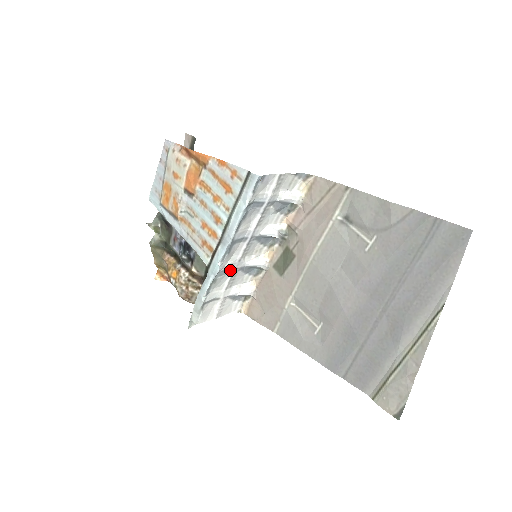
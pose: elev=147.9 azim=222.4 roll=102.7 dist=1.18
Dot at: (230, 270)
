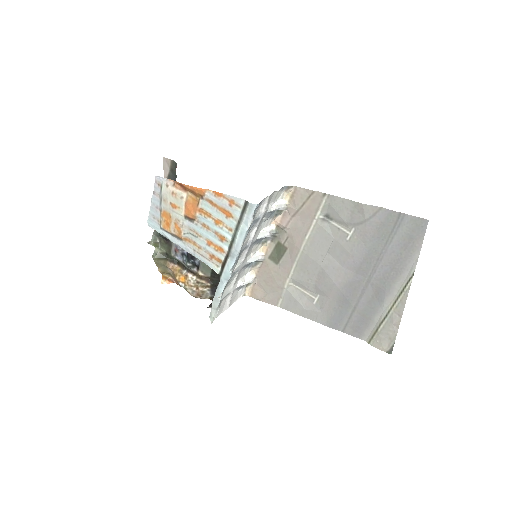
Dot at: (237, 271)
